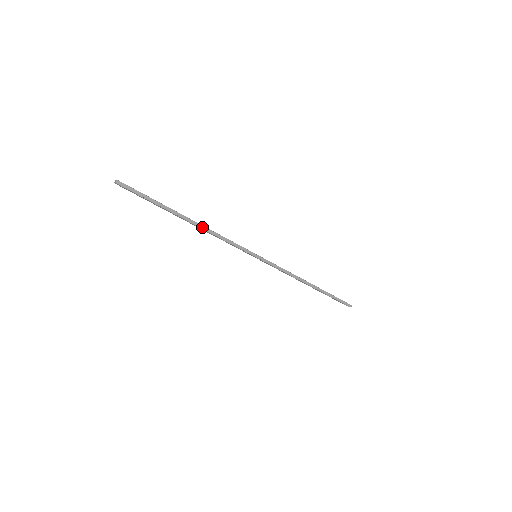
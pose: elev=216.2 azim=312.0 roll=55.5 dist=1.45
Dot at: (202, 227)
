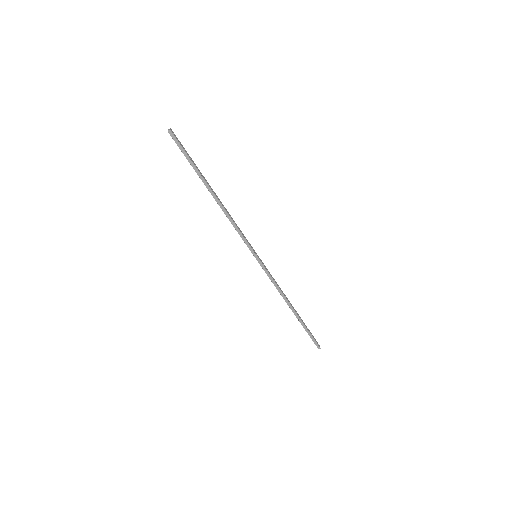
Dot at: (221, 206)
